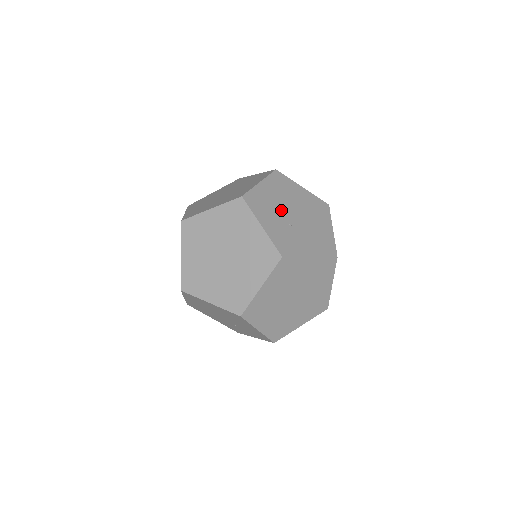
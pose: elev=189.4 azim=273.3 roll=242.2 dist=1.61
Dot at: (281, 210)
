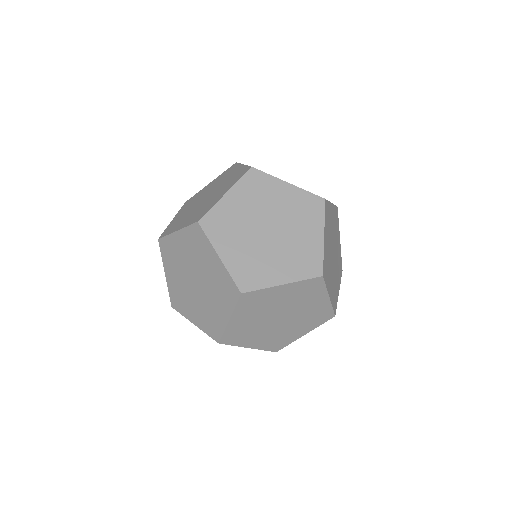
Dot at: occluded
